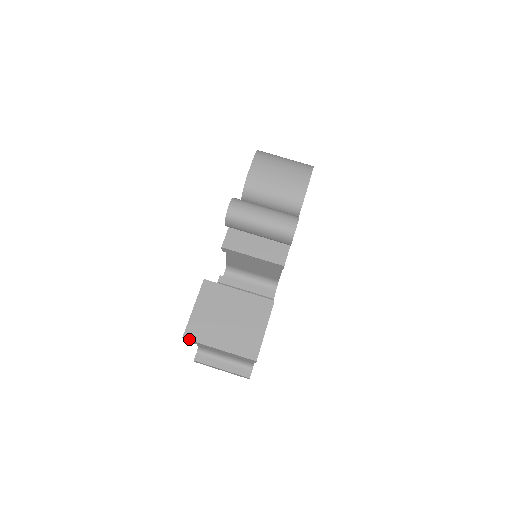
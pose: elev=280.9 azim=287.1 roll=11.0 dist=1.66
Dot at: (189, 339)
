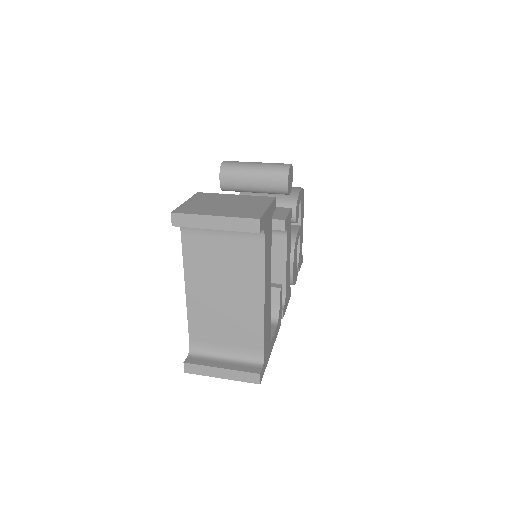
Dot at: (179, 213)
